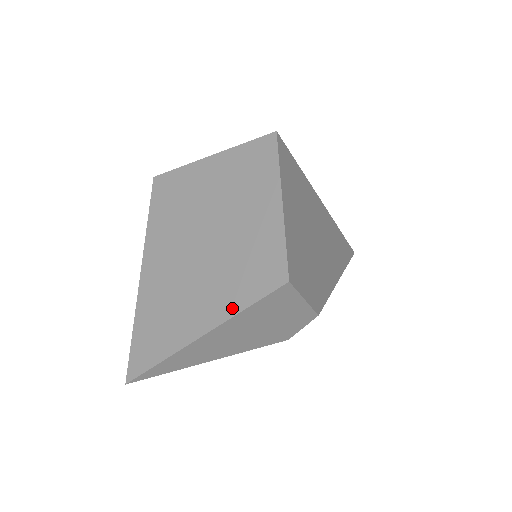
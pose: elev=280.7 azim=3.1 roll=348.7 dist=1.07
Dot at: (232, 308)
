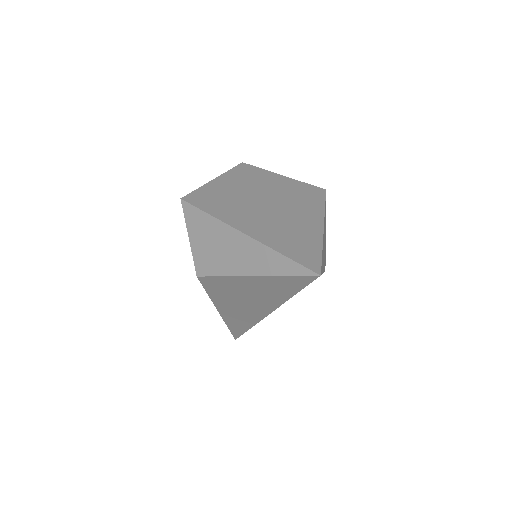
Dot at: (319, 208)
